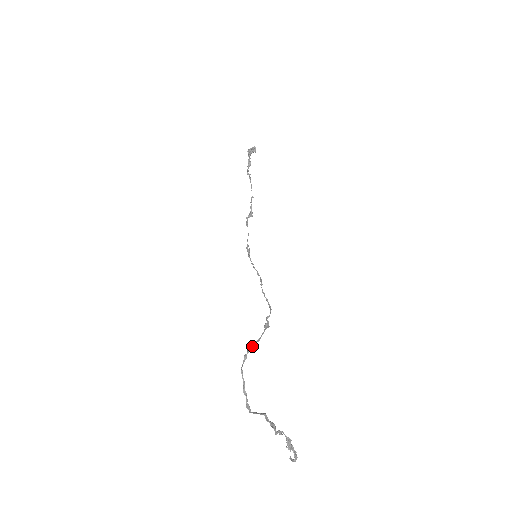
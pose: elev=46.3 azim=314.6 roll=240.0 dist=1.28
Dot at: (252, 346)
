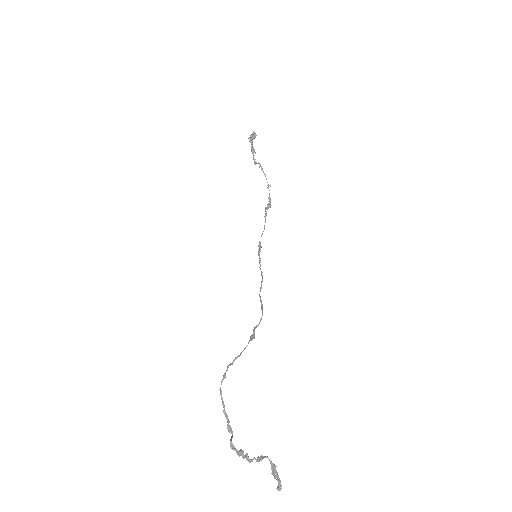
Dot at: (232, 363)
